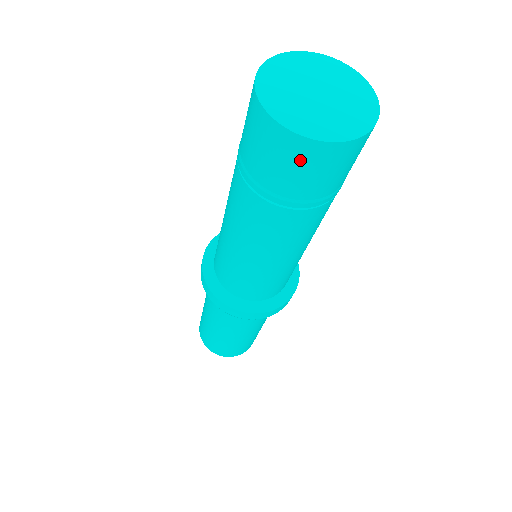
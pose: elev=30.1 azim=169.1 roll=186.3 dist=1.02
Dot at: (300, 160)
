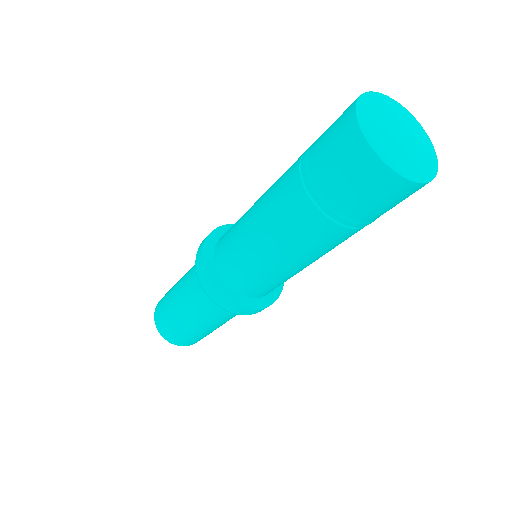
Dot at: (367, 180)
